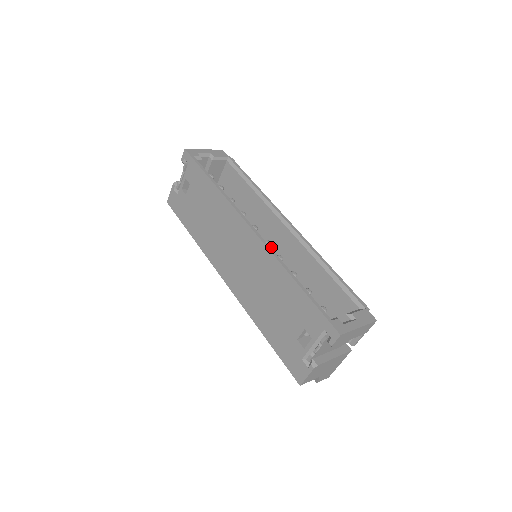
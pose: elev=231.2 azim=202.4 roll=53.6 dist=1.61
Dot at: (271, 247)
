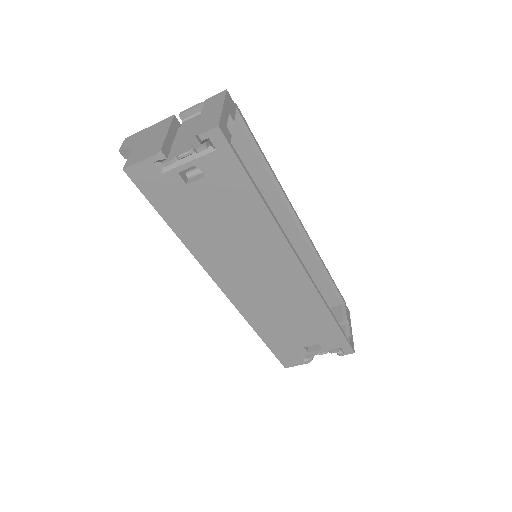
Dot at: occluded
